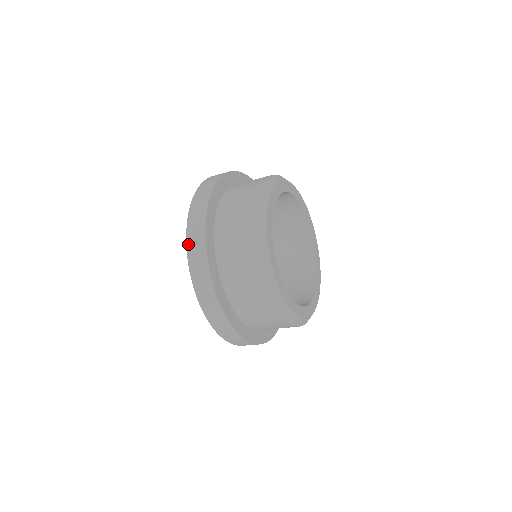
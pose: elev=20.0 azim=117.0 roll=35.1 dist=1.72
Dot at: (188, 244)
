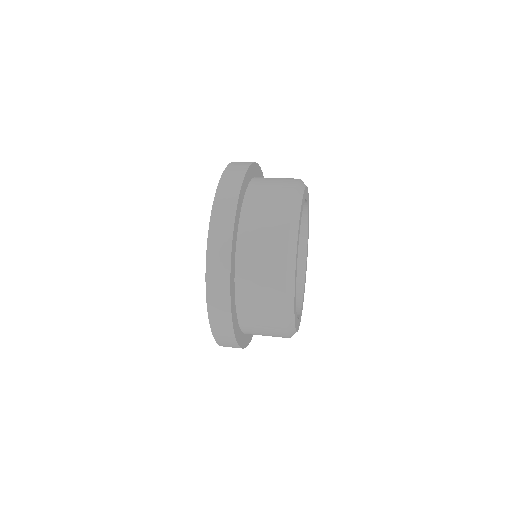
Dot at: occluded
